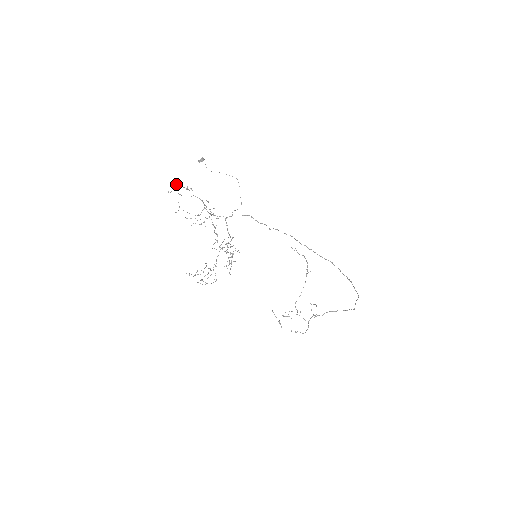
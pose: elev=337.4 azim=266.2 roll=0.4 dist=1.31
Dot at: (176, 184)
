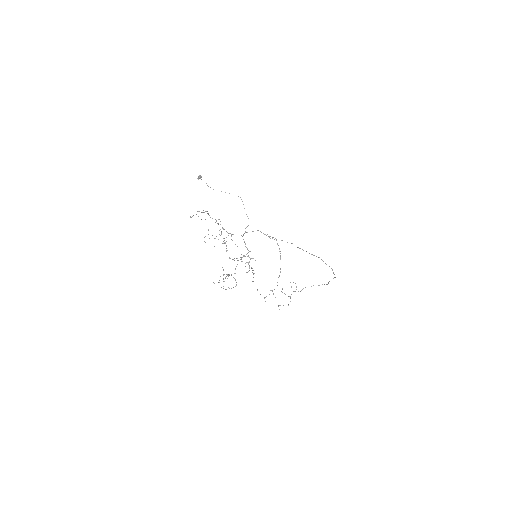
Dot at: (197, 211)
